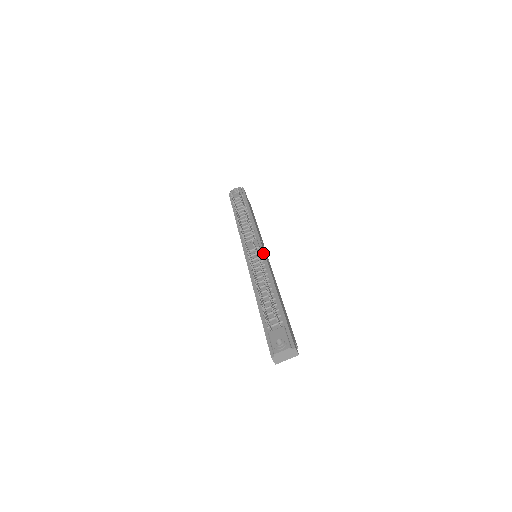
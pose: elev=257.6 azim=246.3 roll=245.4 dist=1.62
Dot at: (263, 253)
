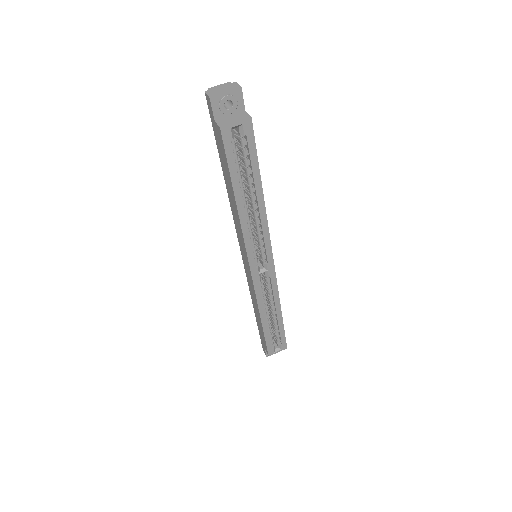
Dot at: occluded
